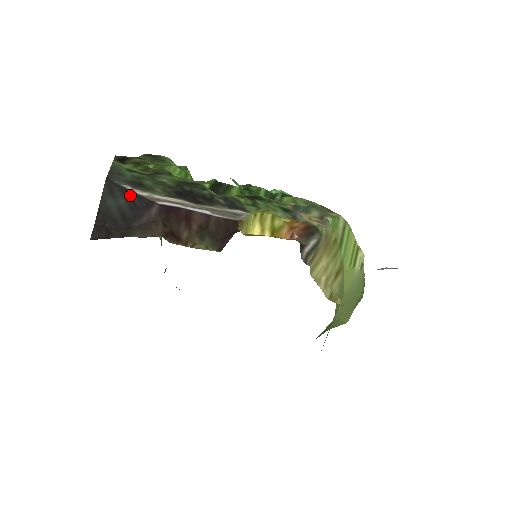
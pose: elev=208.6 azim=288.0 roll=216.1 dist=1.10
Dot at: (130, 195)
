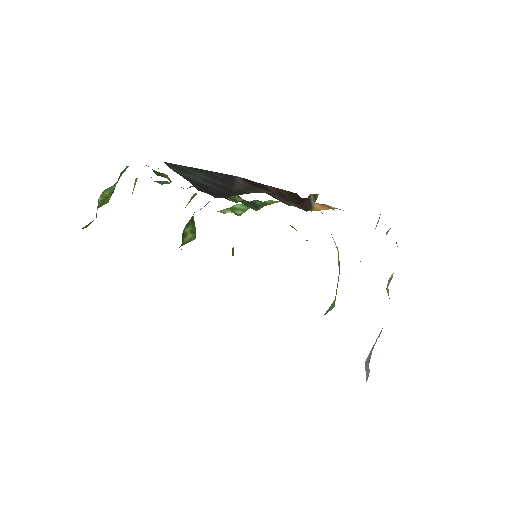
Dot at: (204, 171)
